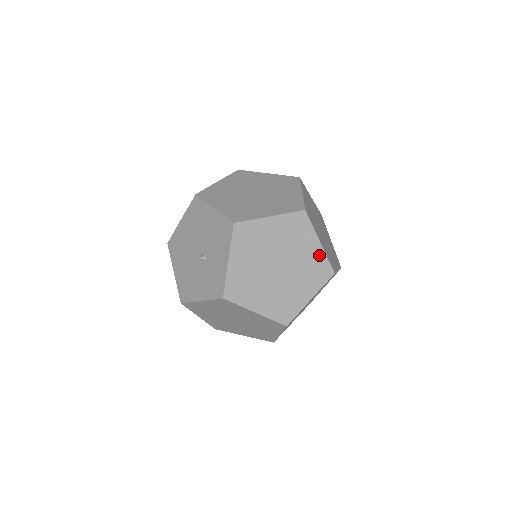
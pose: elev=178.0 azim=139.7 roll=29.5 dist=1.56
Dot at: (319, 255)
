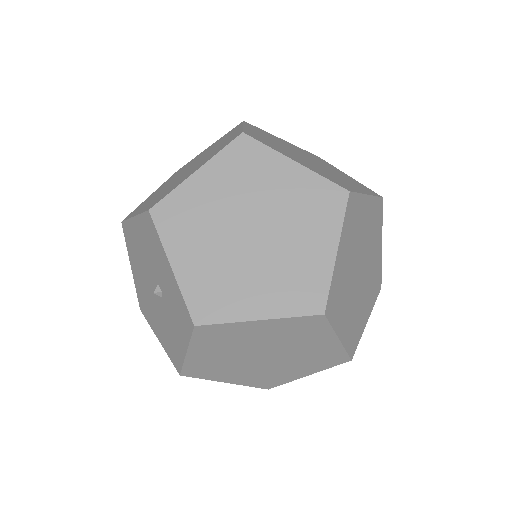
Dot at: (306, 180)
